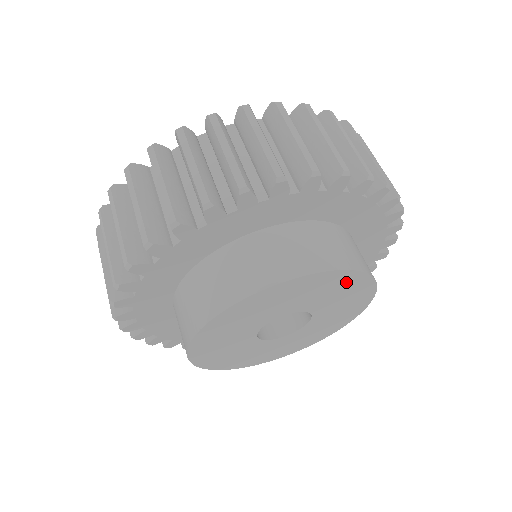
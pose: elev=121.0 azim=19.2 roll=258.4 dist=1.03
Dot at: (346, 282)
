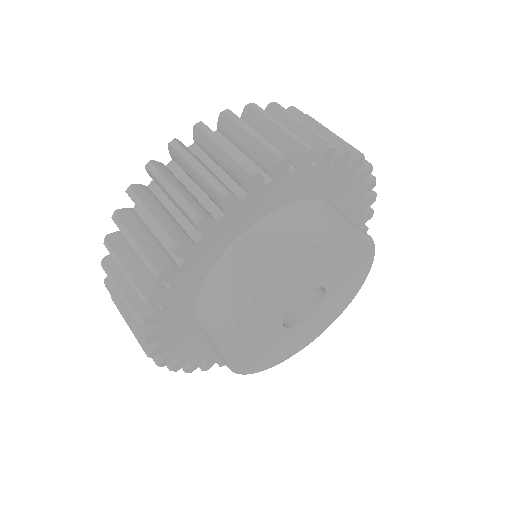
Dot at: (359, 276)
